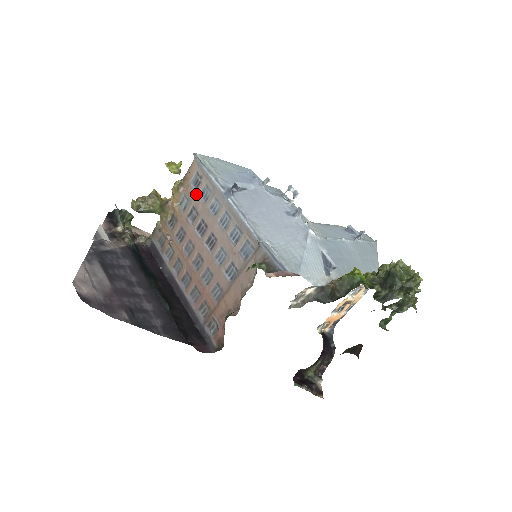
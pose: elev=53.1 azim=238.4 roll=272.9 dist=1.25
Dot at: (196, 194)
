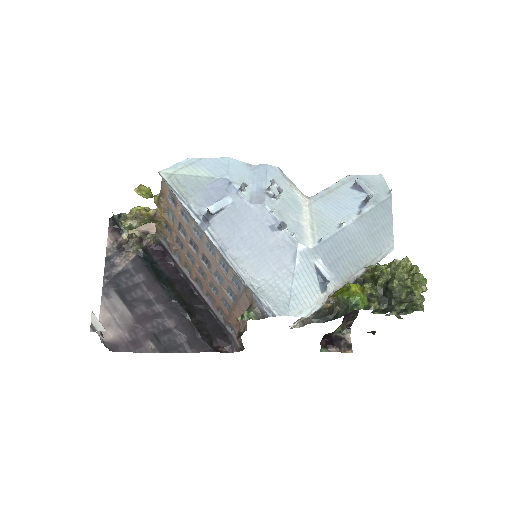
Dot at: (177, 213)
